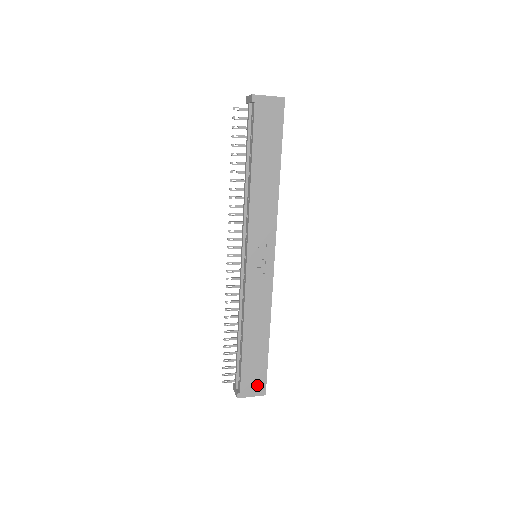
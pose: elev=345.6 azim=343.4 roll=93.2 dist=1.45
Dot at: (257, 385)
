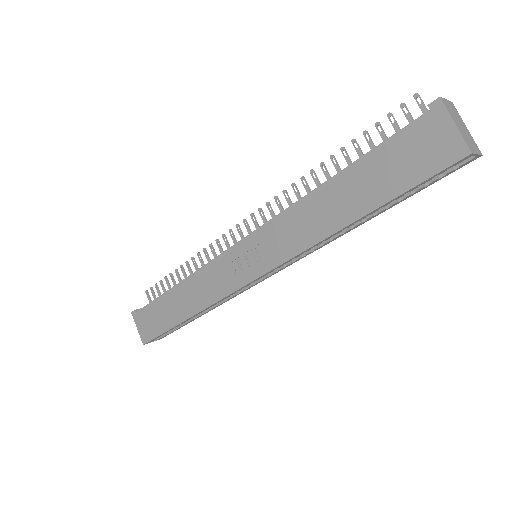
Dot at: (147, 329)
